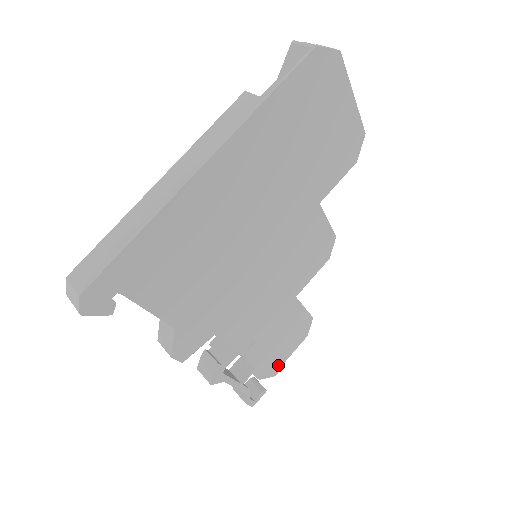
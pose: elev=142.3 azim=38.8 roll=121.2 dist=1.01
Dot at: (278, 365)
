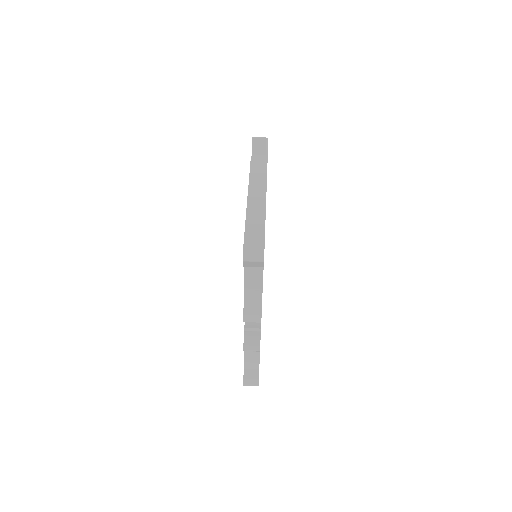
Dot at: occluded
